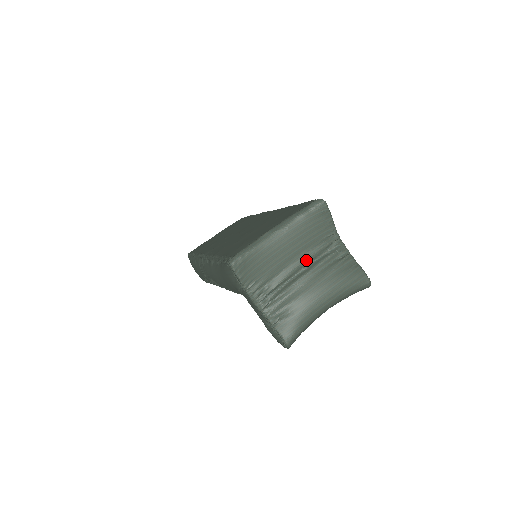
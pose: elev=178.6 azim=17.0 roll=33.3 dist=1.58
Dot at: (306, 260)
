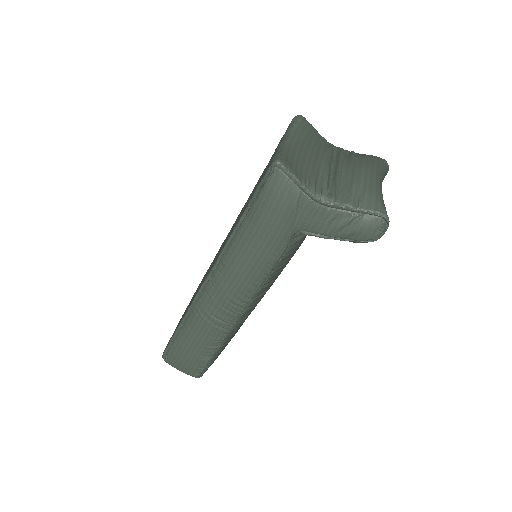
Dot at: (328, 158)
